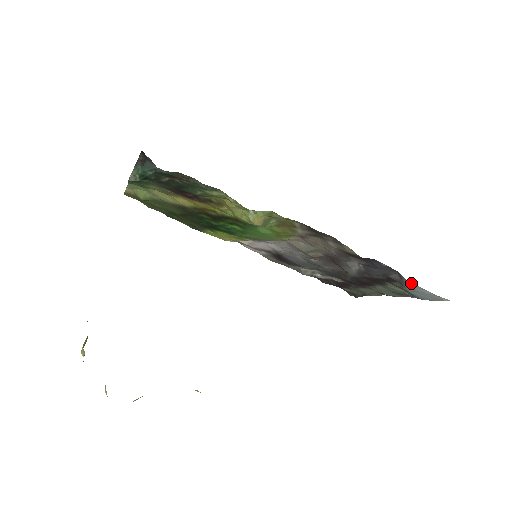
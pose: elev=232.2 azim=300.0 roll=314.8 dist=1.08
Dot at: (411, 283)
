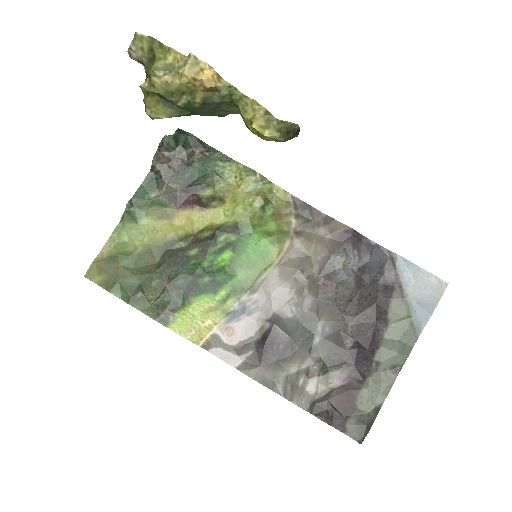
Dot at: (404, 261)
